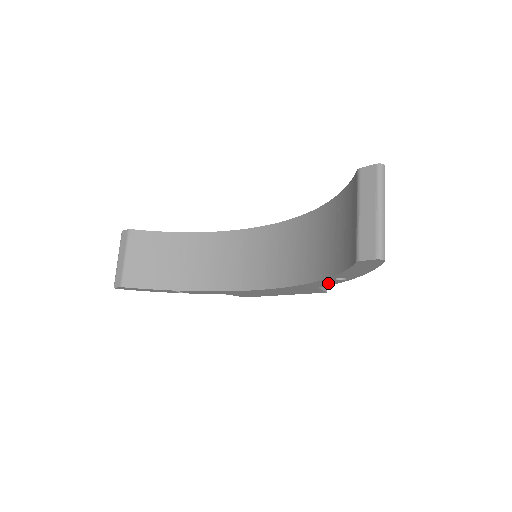
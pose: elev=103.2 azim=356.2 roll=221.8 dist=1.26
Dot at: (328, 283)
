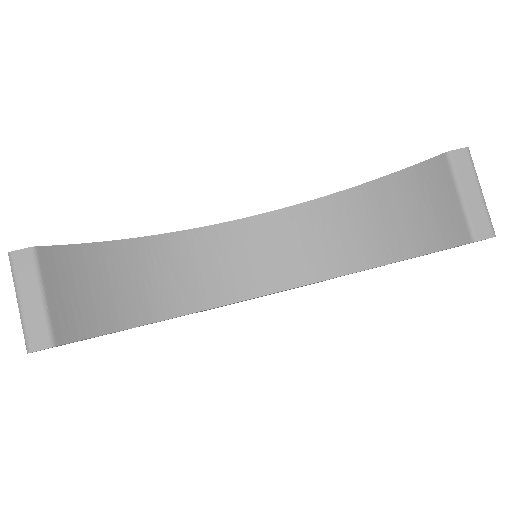
Dot at: occluded
